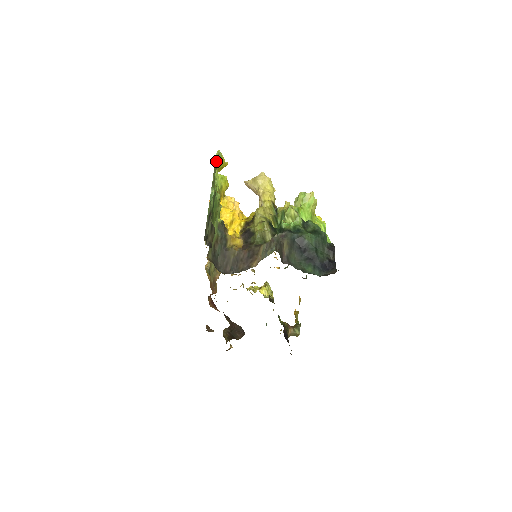
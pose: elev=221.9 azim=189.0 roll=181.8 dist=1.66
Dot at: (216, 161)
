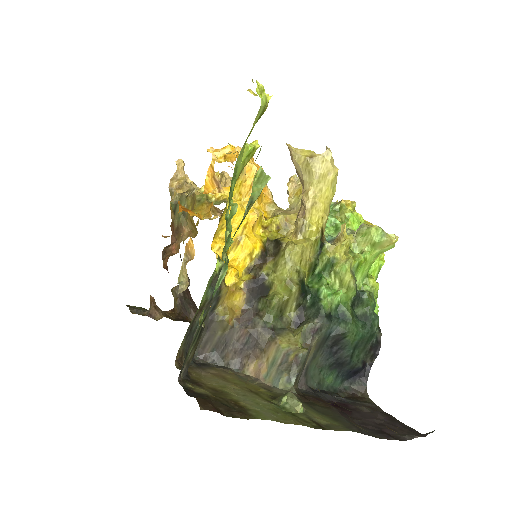
Dot at: (252, 198)
